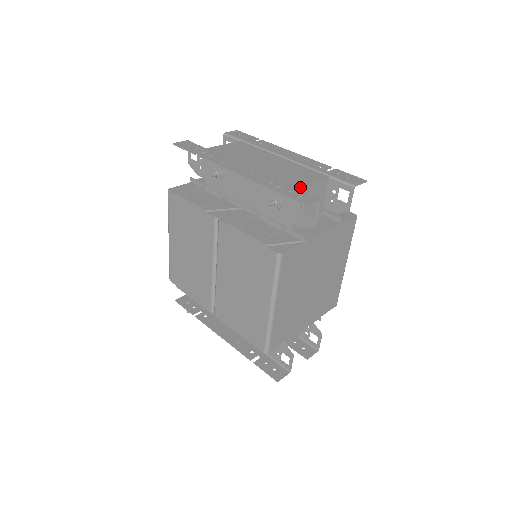
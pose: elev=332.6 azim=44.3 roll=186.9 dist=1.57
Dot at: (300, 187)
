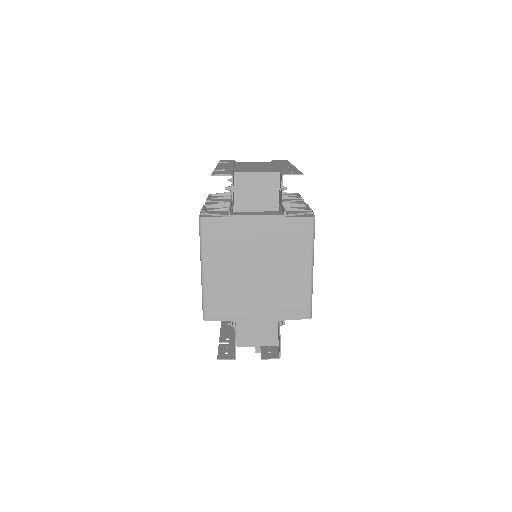
Dot at: (239, 172)
